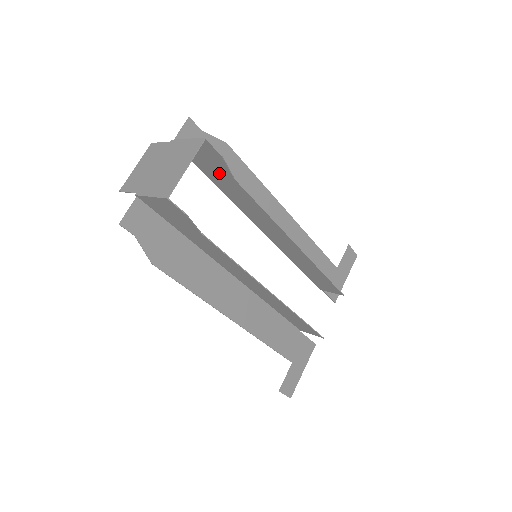
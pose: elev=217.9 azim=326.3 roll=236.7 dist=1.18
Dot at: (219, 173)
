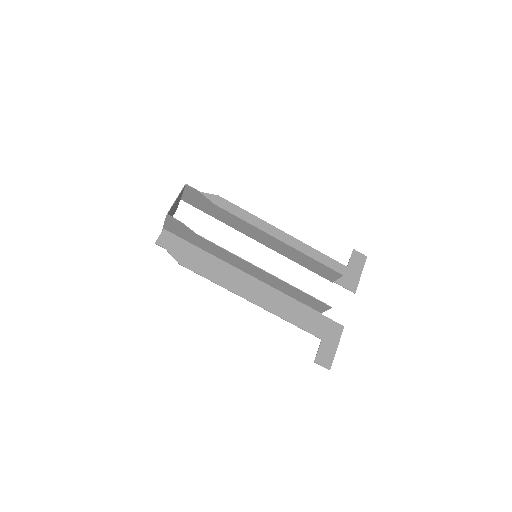
Dot at: (208, 206)
